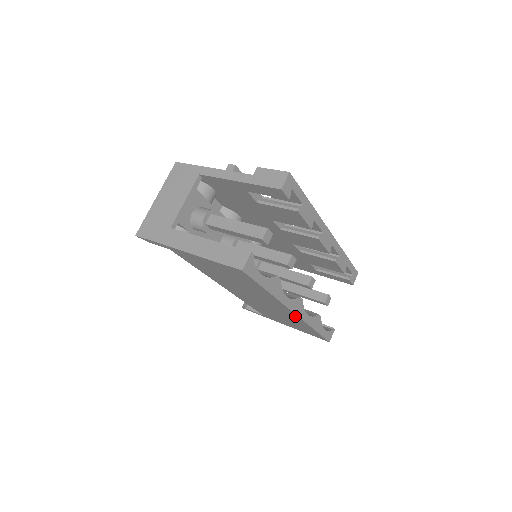
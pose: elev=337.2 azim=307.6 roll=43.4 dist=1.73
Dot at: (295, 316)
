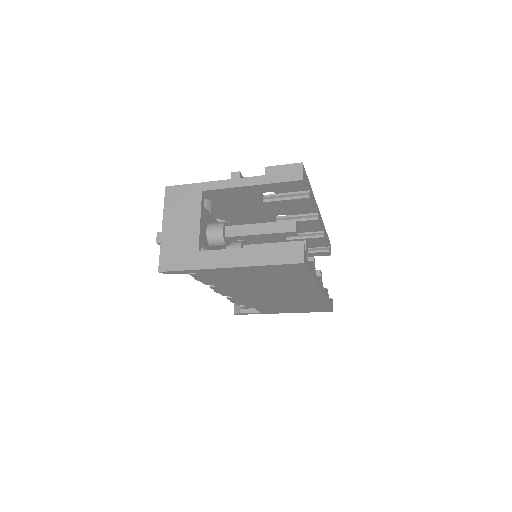
Dot at: (318, 296)
